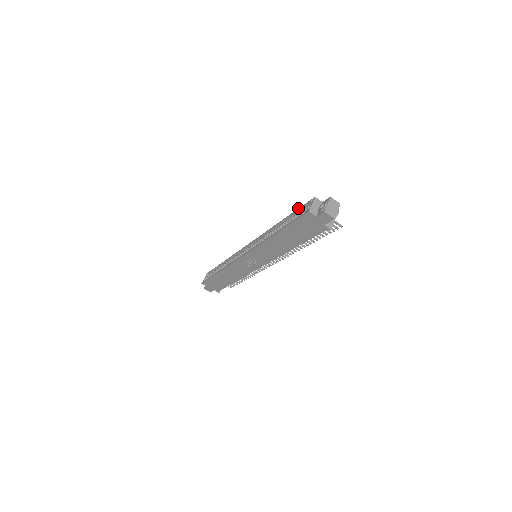
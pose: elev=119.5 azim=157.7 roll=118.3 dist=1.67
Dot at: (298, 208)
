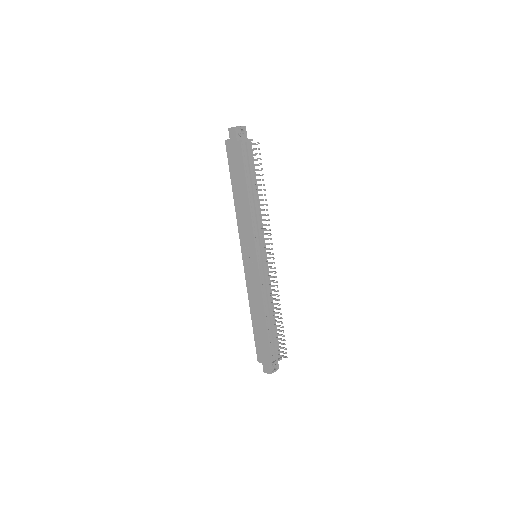
Dot at: occluded
